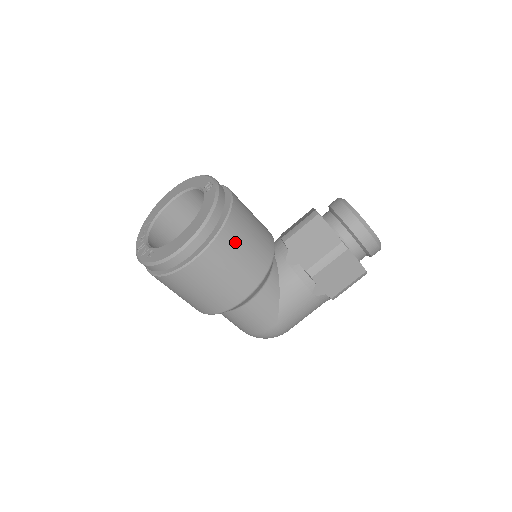
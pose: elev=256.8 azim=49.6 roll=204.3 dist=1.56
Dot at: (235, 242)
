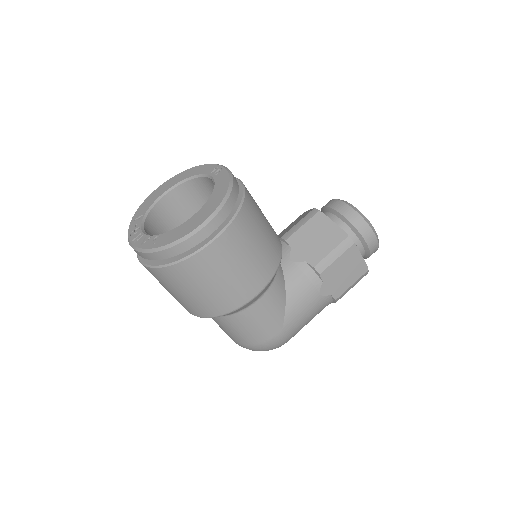
Dot at: (251, 227)
